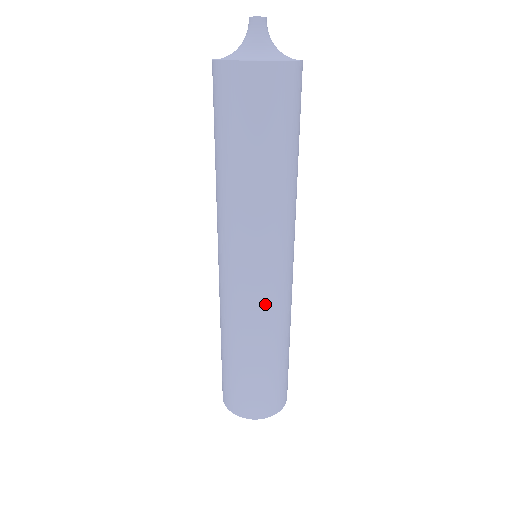
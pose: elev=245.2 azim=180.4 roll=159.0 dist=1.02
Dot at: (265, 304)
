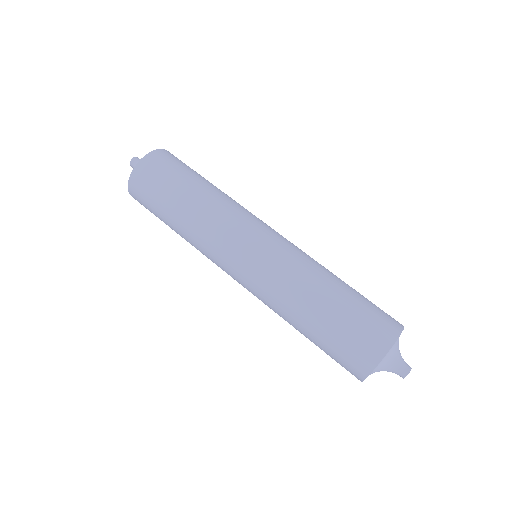
Dot at: occluded
